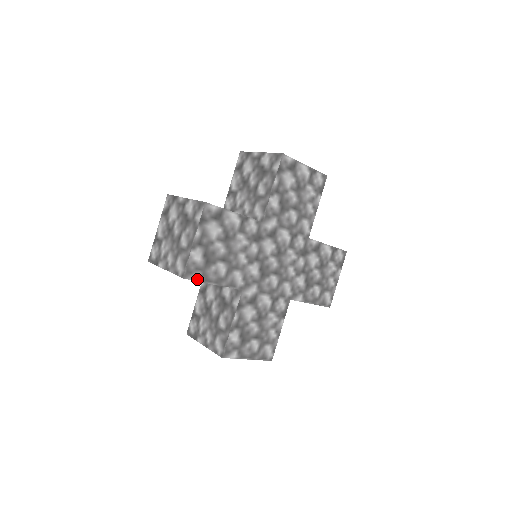
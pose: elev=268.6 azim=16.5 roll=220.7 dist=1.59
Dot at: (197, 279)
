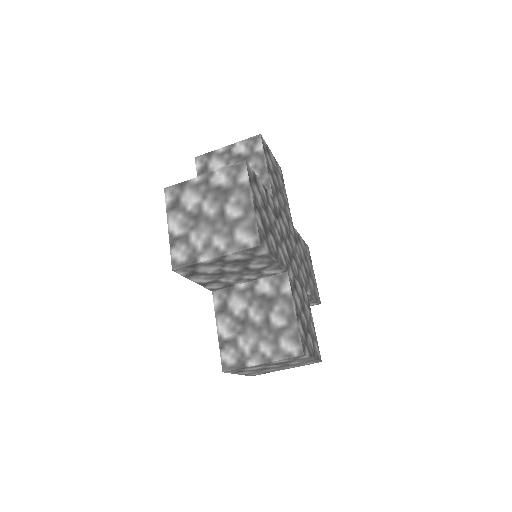
Dot at: (266, 249)
